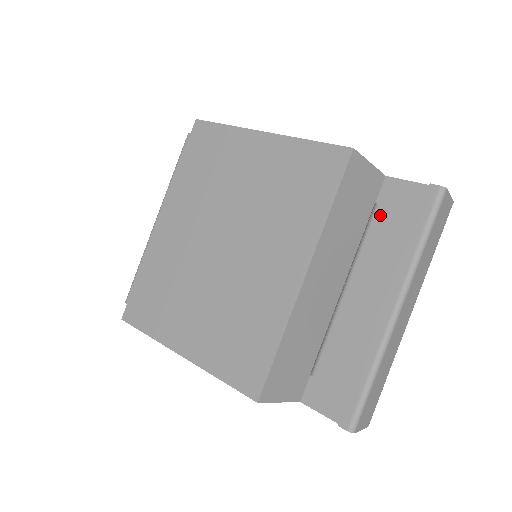
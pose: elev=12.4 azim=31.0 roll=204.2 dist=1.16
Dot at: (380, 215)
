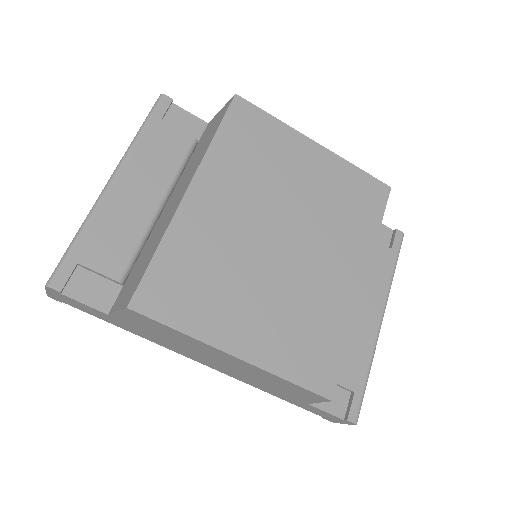
Dot at: occluded
